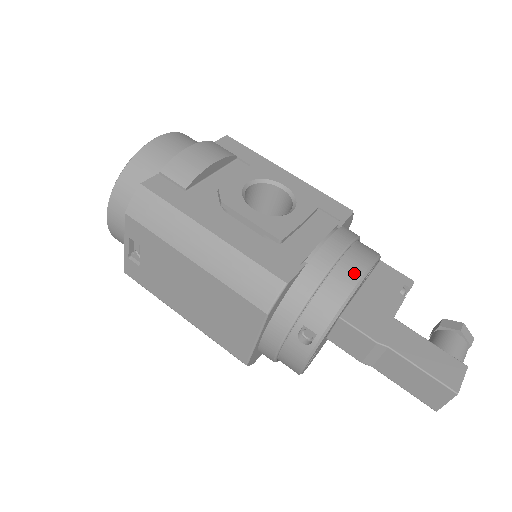
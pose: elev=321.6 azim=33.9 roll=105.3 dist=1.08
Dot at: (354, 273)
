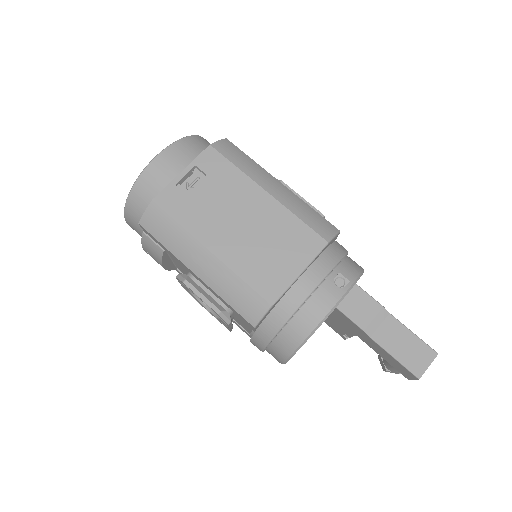
Dot at: occluded
